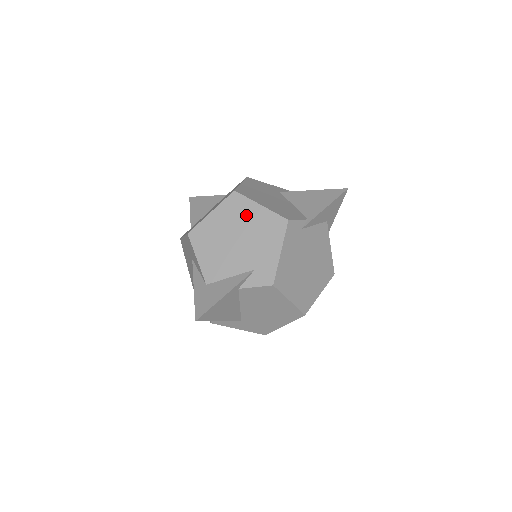
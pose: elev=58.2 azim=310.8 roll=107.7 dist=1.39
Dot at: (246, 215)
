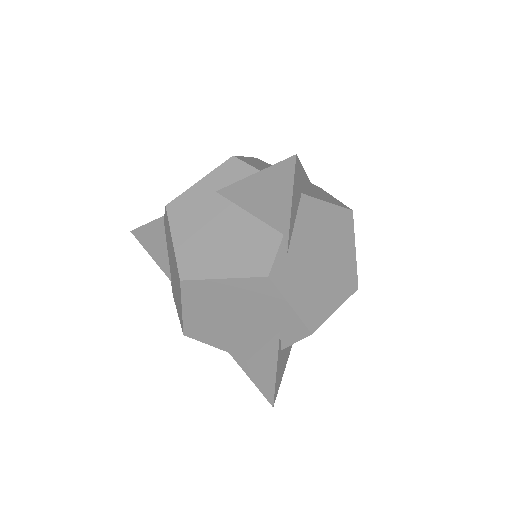
Dot at: (219, 295)
